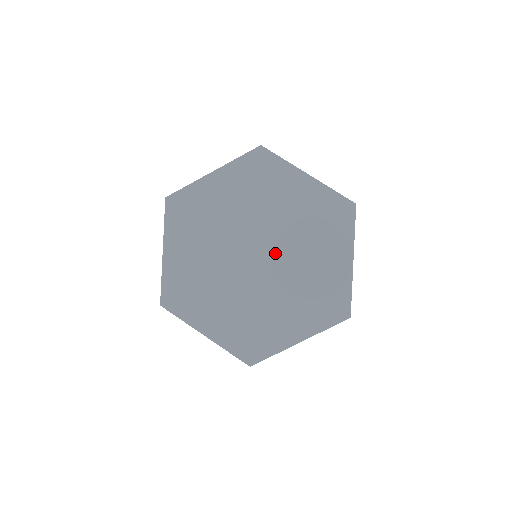
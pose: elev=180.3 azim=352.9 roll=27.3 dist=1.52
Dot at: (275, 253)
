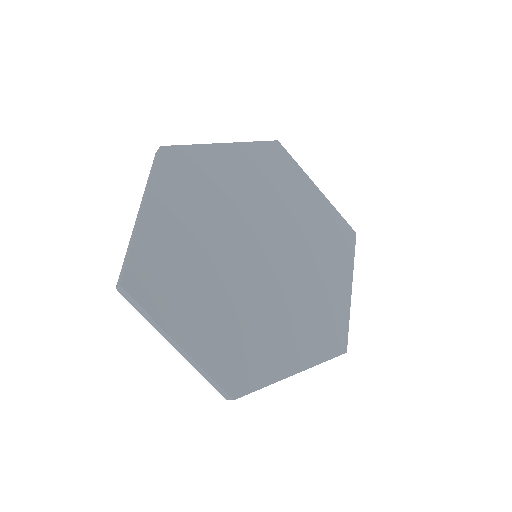
Dot at: (269, 236)
